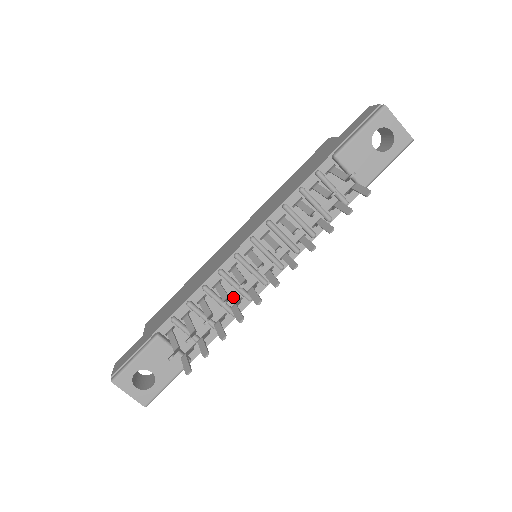
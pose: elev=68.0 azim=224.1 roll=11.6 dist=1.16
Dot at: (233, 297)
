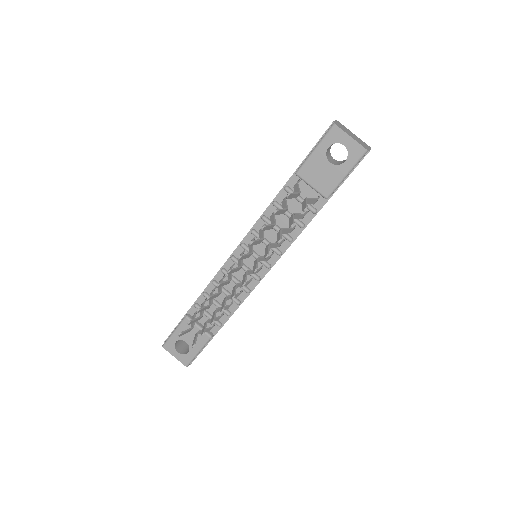
Dot at: (236, 289)
